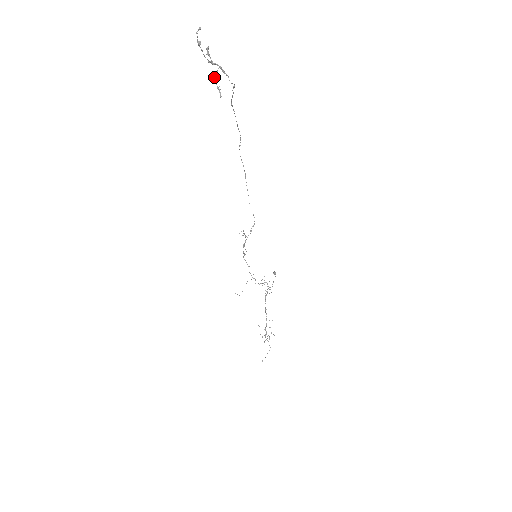
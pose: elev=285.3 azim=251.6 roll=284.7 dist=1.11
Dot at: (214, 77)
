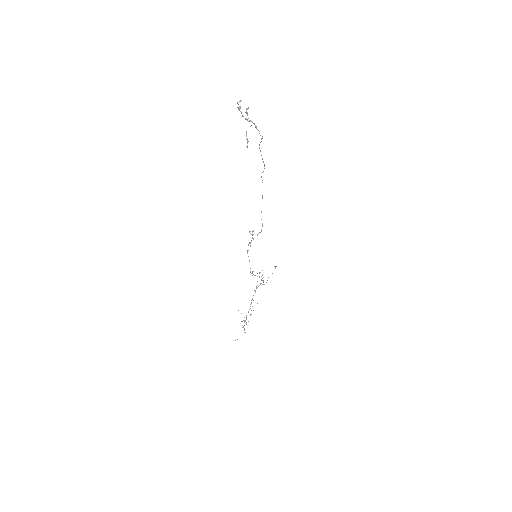
Dot at: occluded
